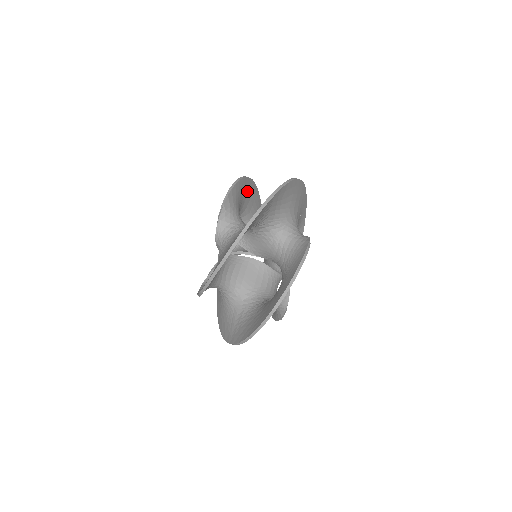
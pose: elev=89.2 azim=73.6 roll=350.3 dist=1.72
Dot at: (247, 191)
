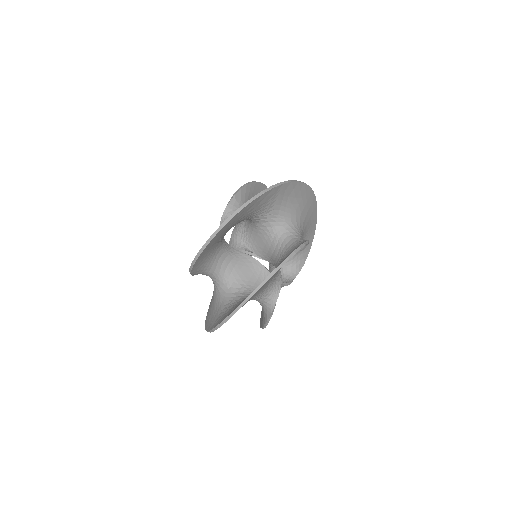
Dot at: occluded
